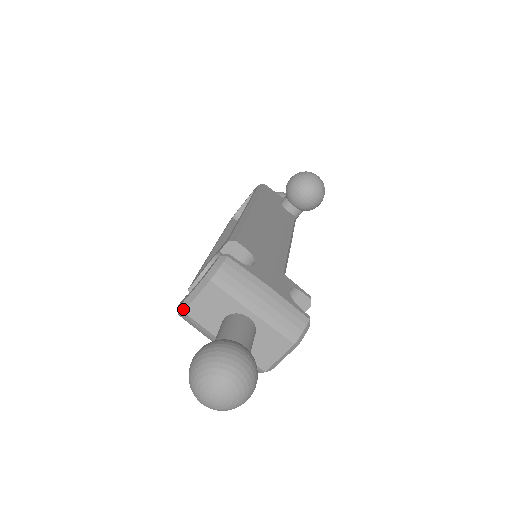
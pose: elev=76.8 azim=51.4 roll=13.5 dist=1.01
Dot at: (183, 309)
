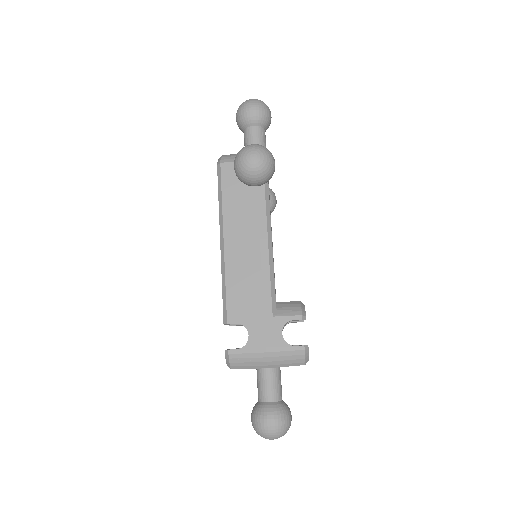
Dot at: occluded
